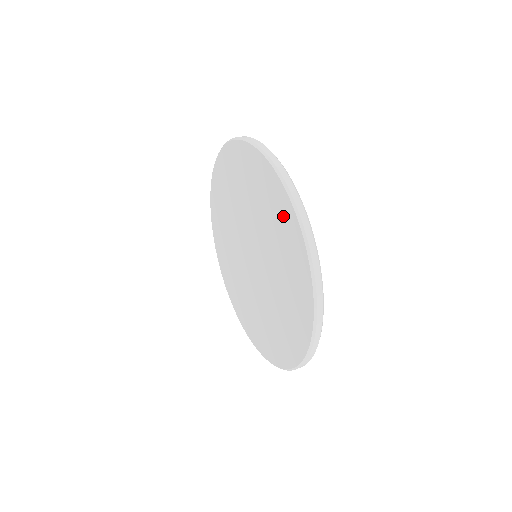
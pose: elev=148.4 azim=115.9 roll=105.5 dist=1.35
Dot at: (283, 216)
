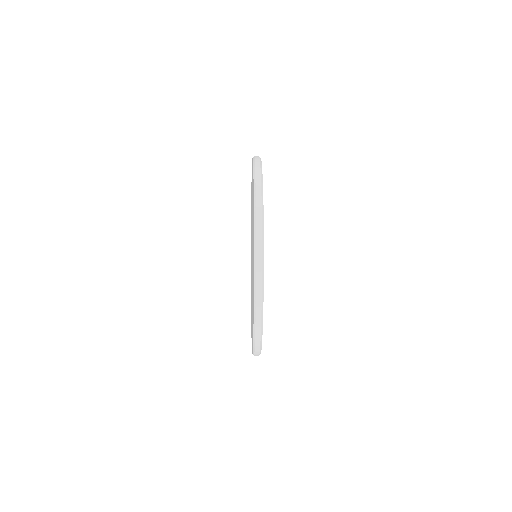
Dot at: (253, 212)
